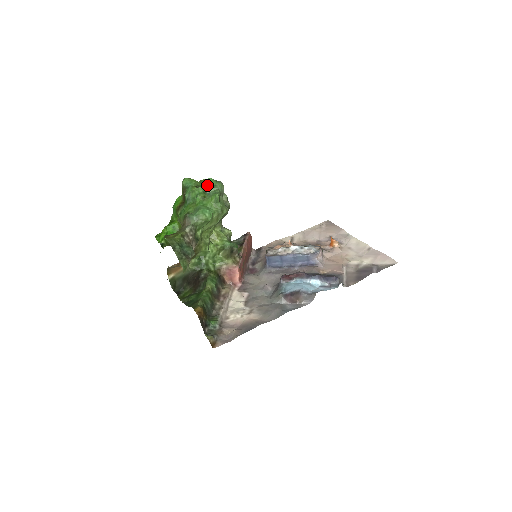
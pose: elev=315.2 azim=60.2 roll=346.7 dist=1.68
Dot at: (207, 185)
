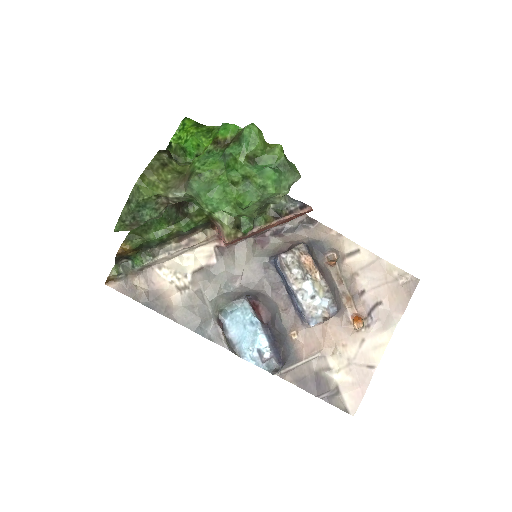
Dot at: (258, 174)
